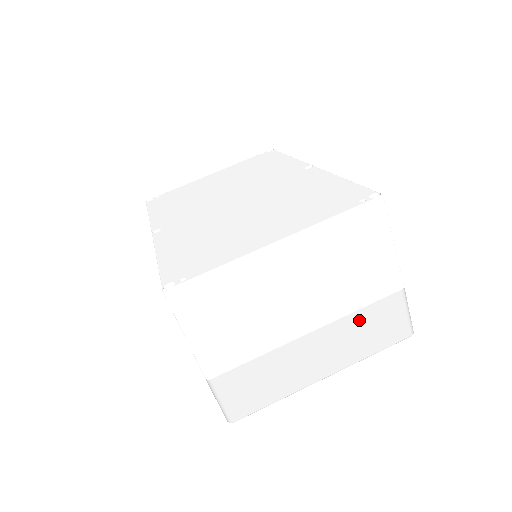
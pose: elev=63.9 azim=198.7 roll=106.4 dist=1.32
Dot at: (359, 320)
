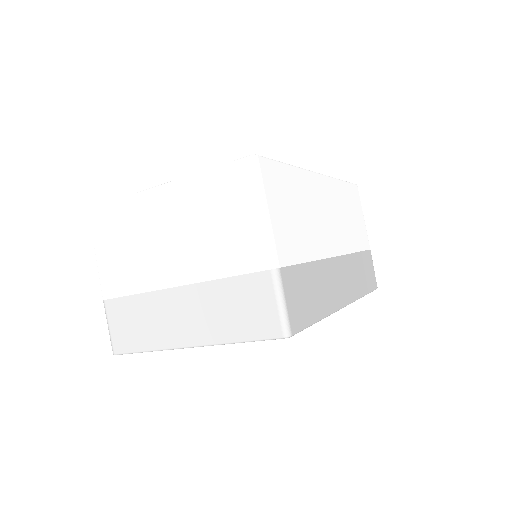
Dot at: (224, 291)
